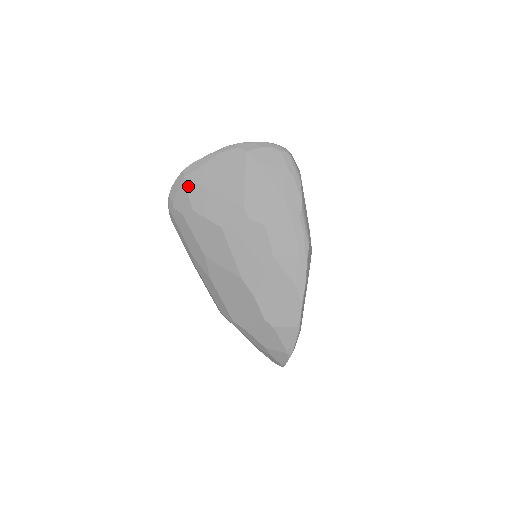
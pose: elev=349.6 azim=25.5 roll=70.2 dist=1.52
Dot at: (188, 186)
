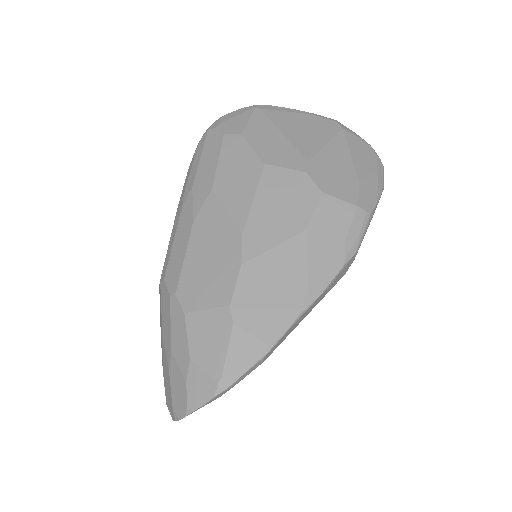
Dot at: (254, 115)
